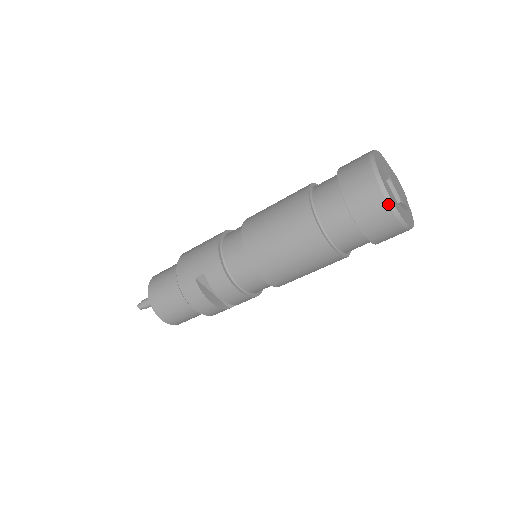
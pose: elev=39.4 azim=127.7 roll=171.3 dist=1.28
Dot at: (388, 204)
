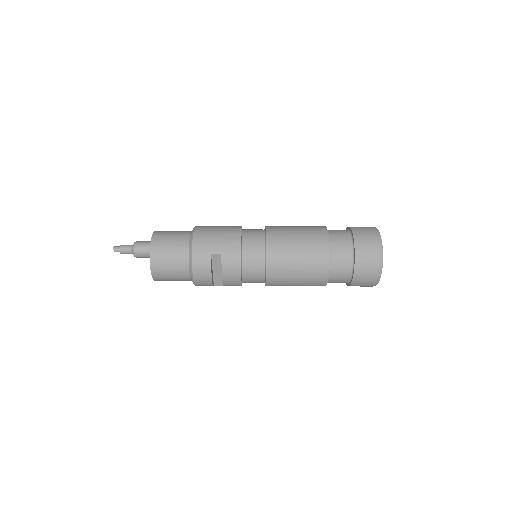
Dot at: (380, 268)
